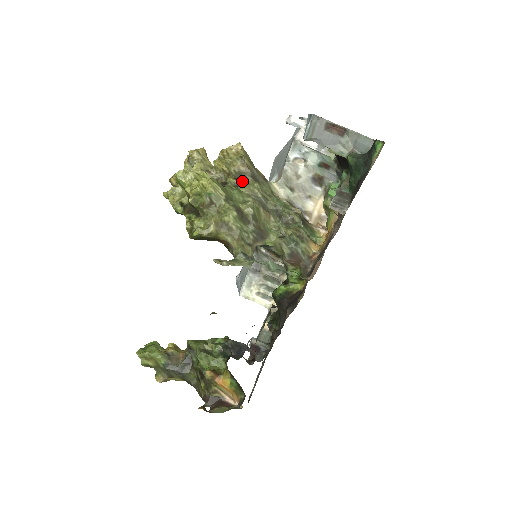
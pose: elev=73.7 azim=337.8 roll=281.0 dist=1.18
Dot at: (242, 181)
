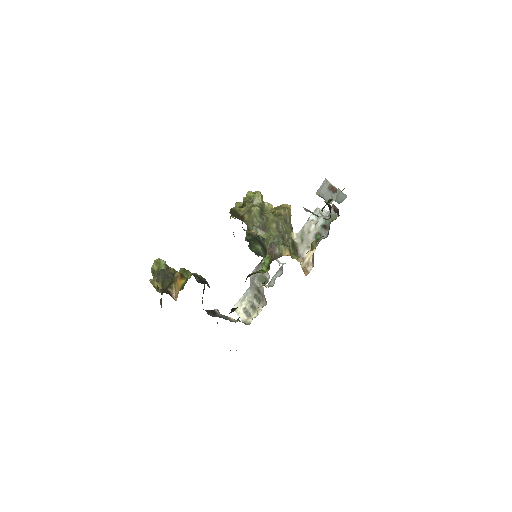
Dot at: (277, 216)
